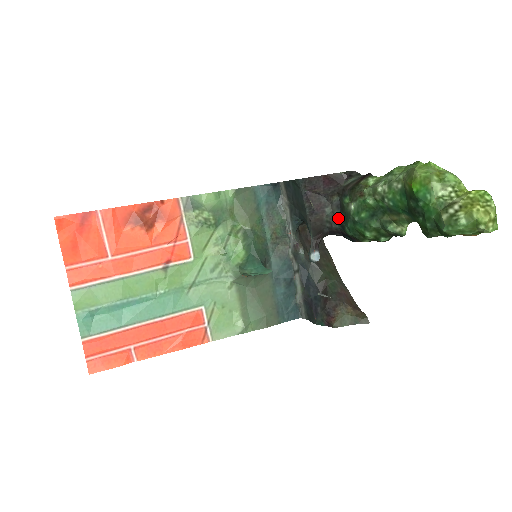
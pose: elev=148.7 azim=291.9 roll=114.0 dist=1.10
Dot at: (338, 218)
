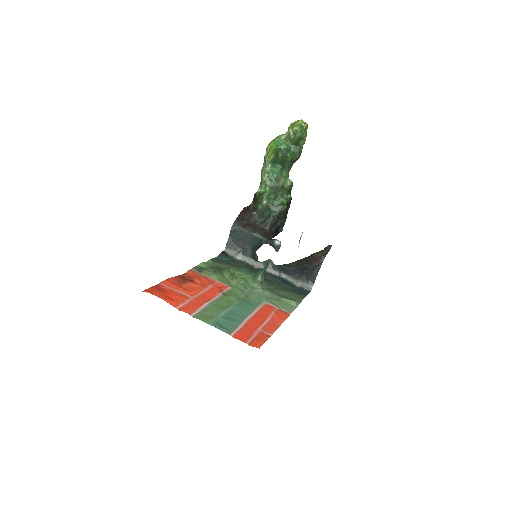
Dot at: (265, 219)
